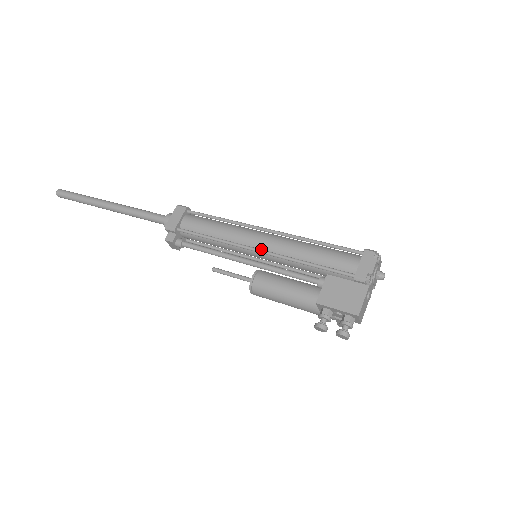
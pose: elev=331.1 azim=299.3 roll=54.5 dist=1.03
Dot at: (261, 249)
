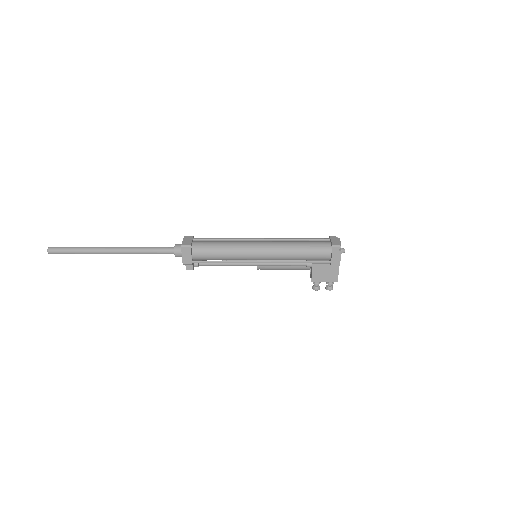
Dot at: (262, 259)
